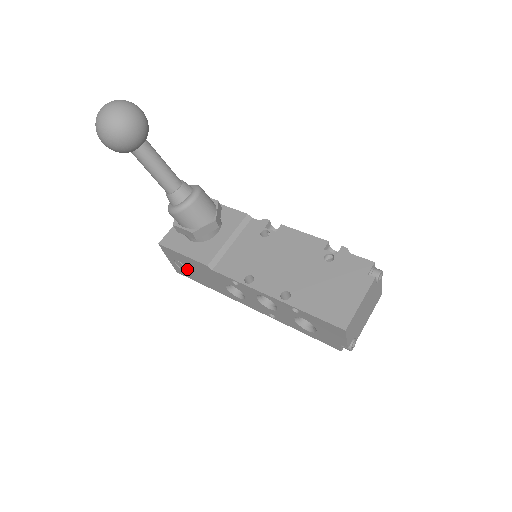
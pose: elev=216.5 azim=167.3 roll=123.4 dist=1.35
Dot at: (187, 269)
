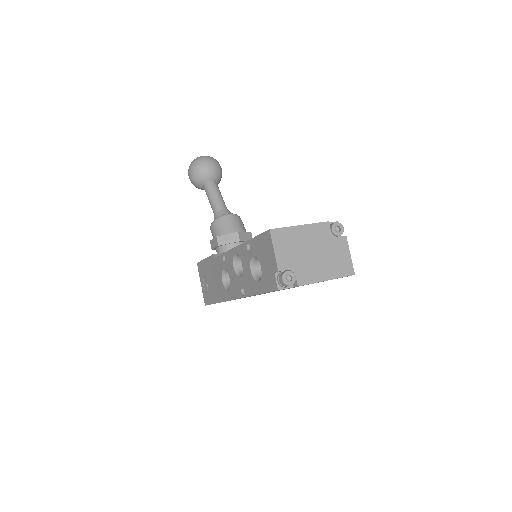
Dot at: (208, 285)
